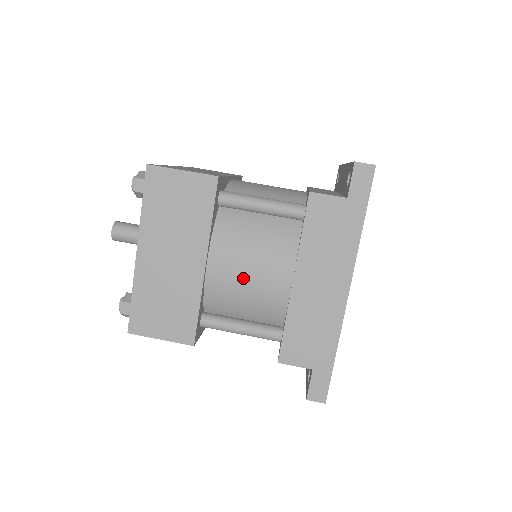
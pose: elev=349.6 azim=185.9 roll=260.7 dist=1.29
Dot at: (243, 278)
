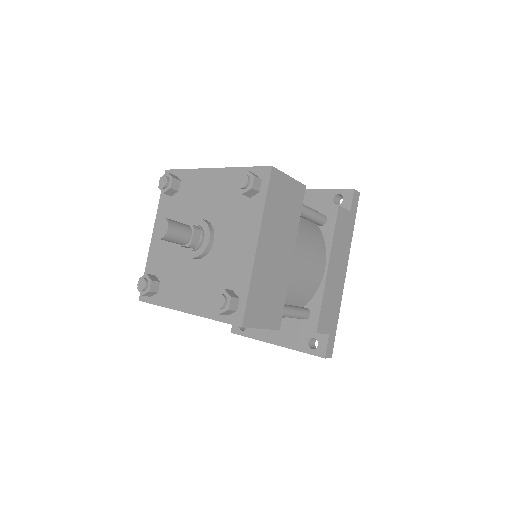
Dot at: (305, 268)
